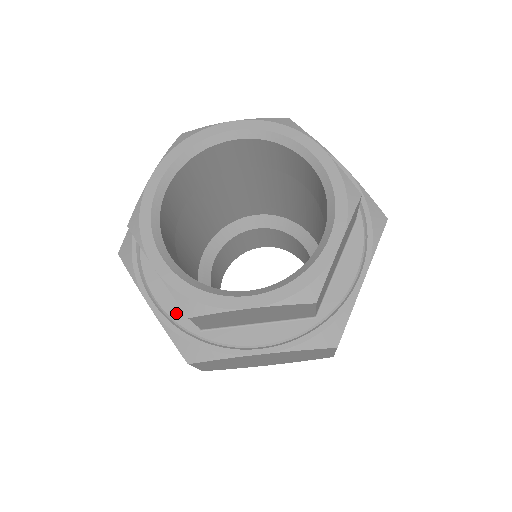
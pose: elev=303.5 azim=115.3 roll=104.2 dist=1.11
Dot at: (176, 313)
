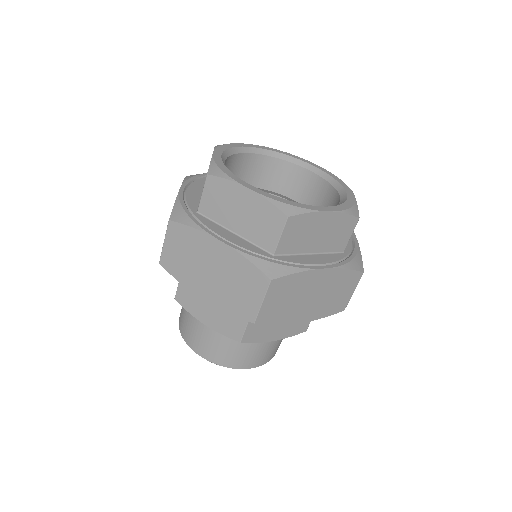
Dot at: (191, 200)
